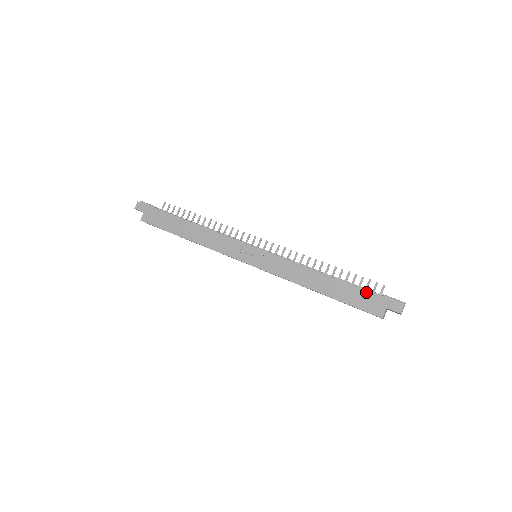
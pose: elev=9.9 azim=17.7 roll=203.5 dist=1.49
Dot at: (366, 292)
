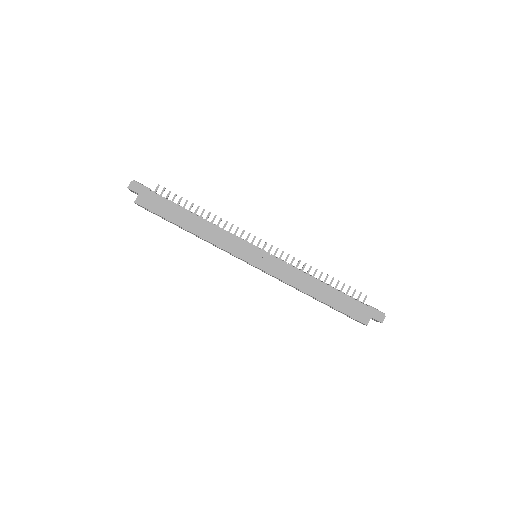
Dot at: (356, 302)
